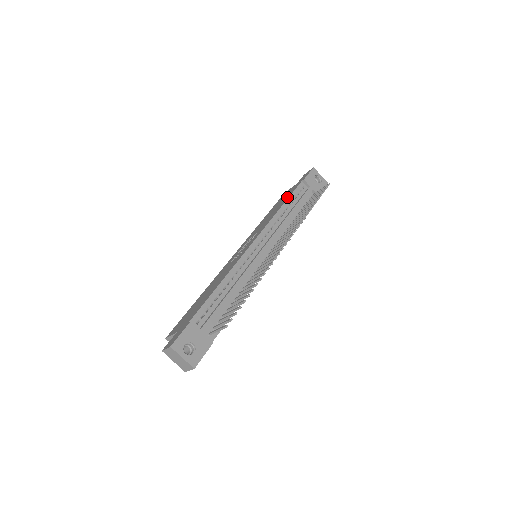
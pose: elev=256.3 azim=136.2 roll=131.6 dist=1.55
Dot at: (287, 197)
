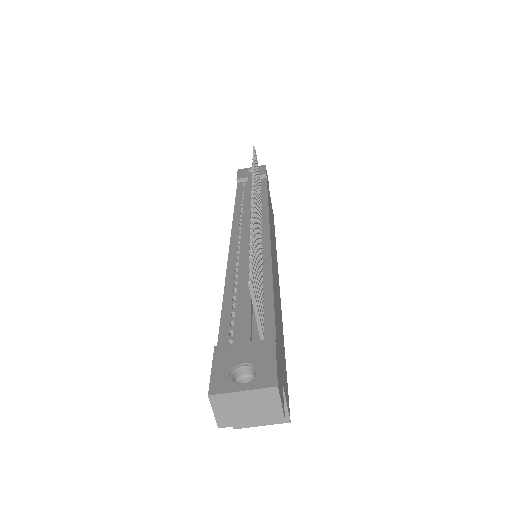
Dot at: occluded
